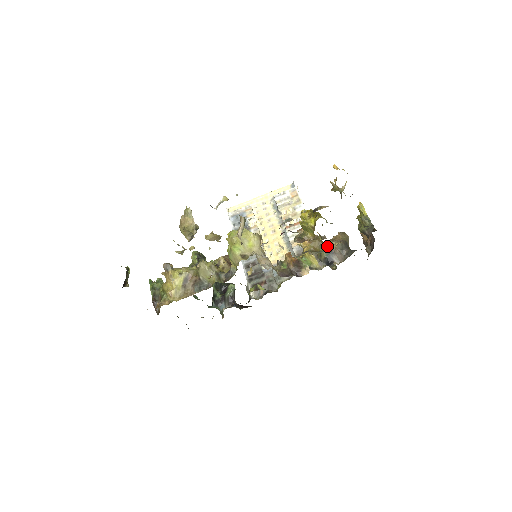
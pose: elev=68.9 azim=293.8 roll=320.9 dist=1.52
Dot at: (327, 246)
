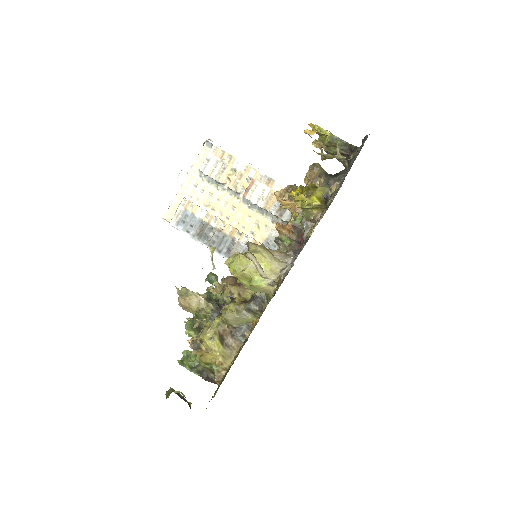
Dot at: occluded
